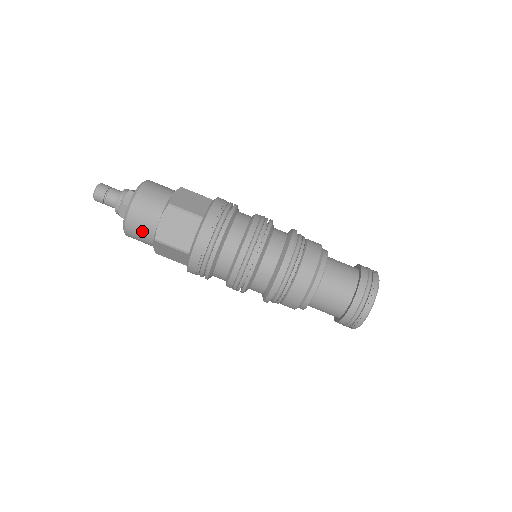
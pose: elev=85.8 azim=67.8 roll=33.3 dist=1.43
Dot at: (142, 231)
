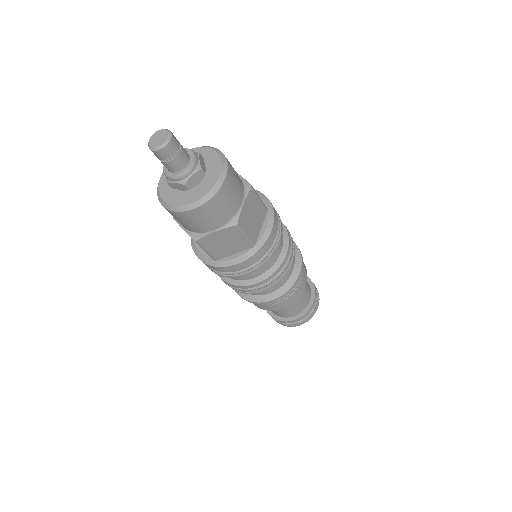
Dot at: (187, 224)
